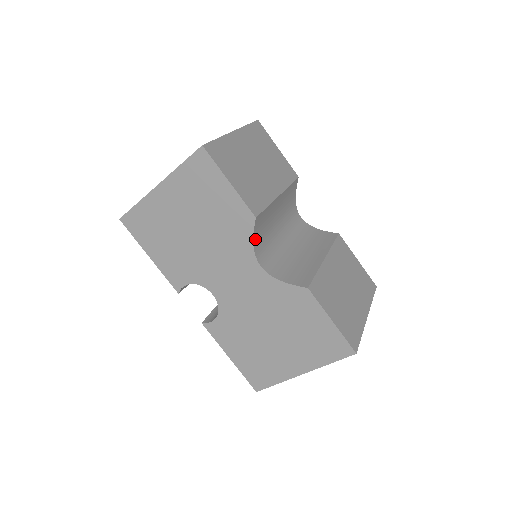
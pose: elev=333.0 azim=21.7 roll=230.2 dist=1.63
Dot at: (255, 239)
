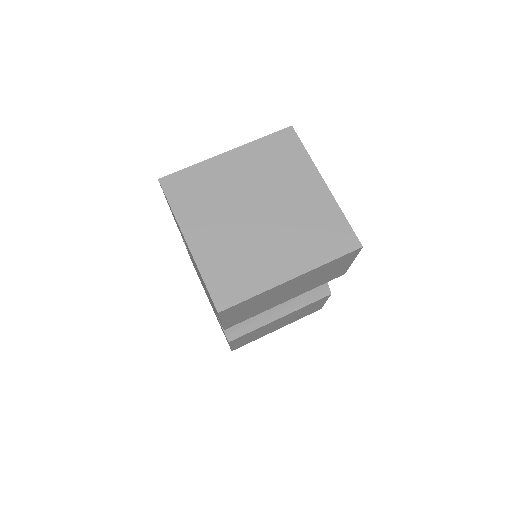
Dot at: occluded
